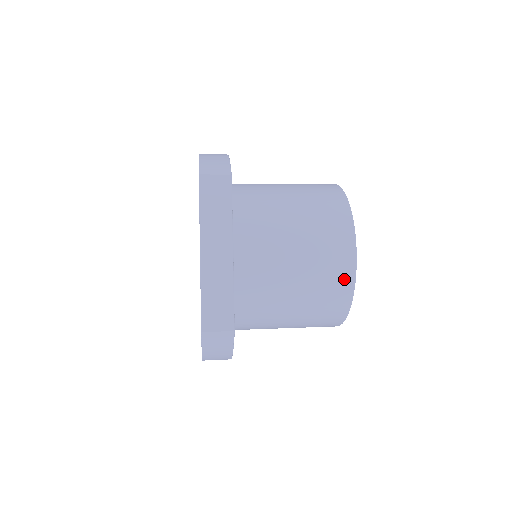
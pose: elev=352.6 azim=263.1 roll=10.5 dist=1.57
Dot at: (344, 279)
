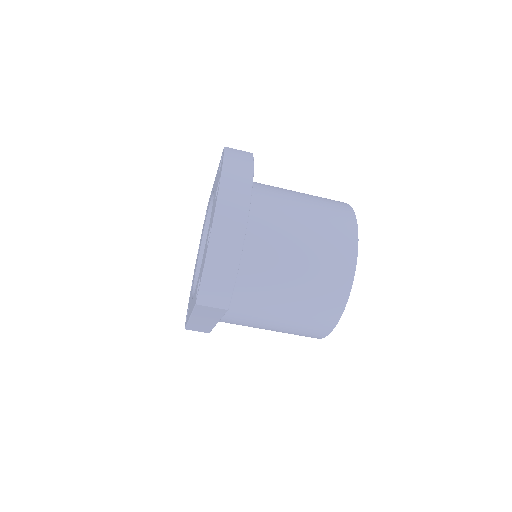
Dot at: occluded
